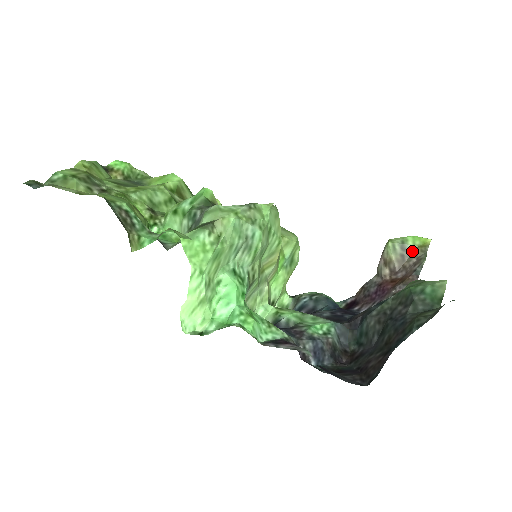
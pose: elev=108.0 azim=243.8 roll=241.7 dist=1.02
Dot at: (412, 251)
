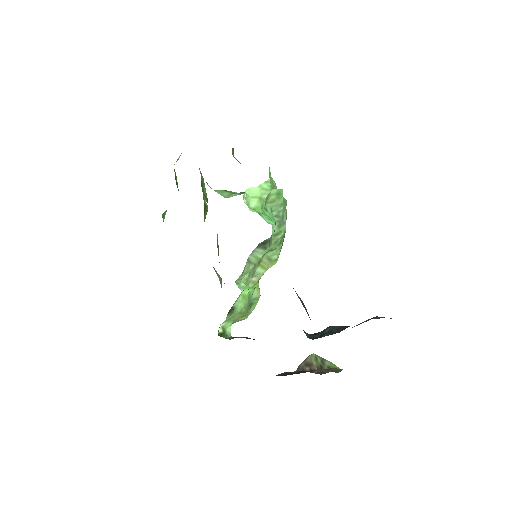
Dot at: (329, 367)
